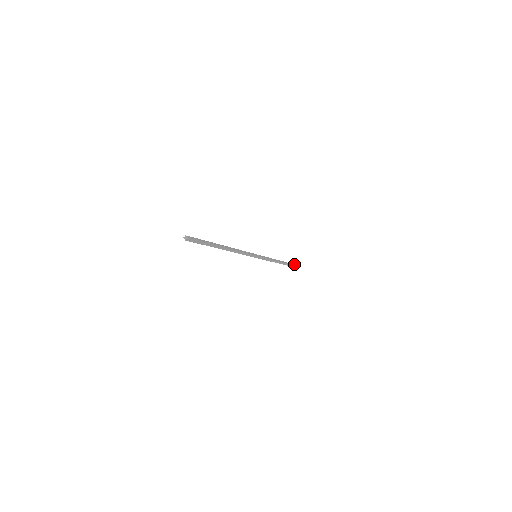
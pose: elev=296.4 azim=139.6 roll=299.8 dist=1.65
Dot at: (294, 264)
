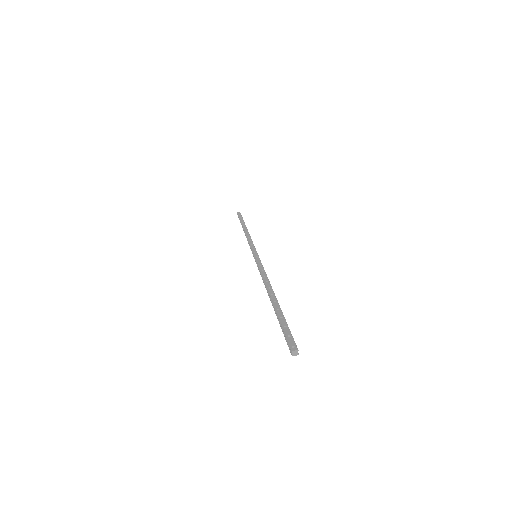
Dot at: occluded
